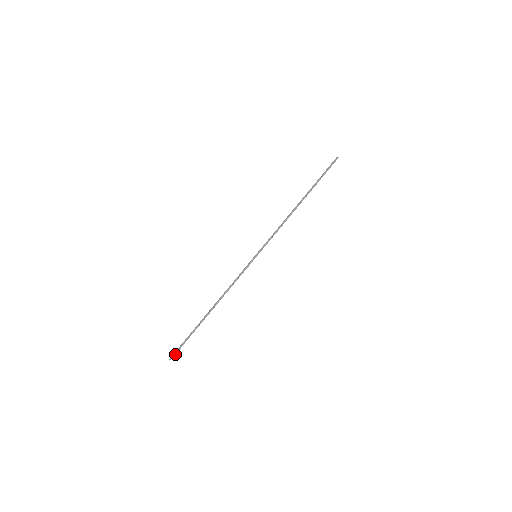
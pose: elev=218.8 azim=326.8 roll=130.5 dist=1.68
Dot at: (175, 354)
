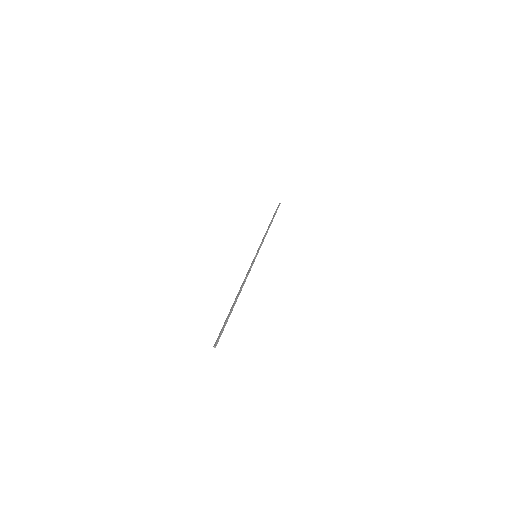
Dot at: (218, 340)
